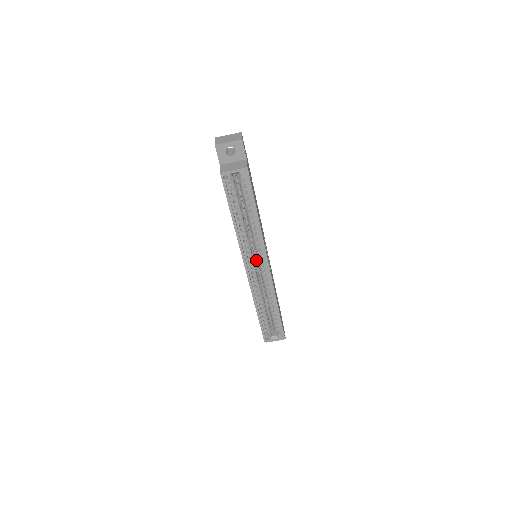
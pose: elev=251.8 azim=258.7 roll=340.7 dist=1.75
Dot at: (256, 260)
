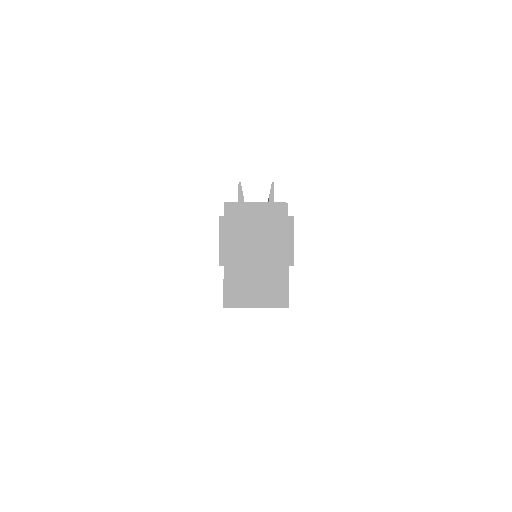
Dot at: occluded
